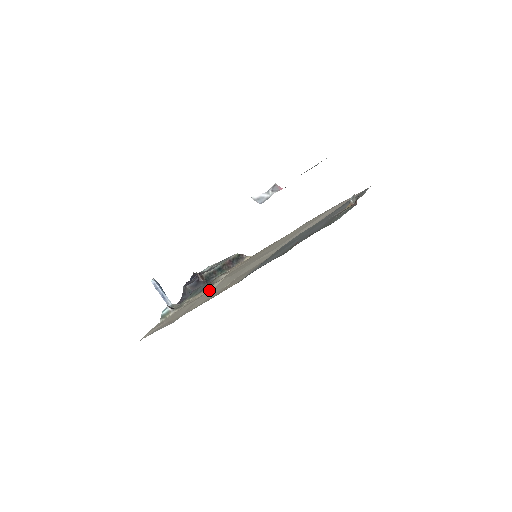
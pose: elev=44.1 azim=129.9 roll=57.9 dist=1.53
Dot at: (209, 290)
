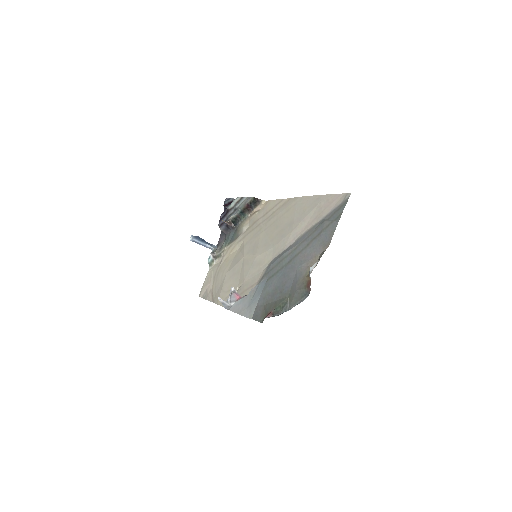
Dot at: (234, 252)
